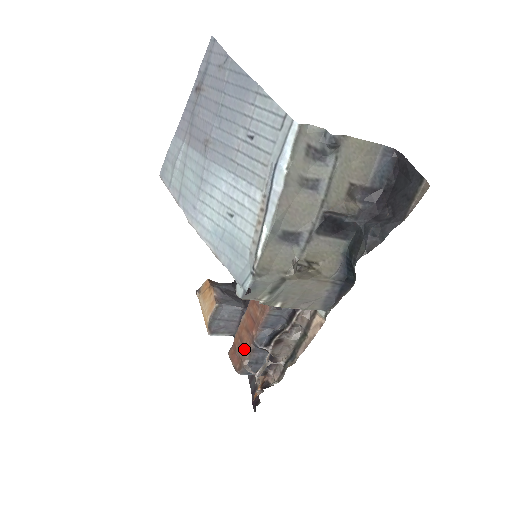
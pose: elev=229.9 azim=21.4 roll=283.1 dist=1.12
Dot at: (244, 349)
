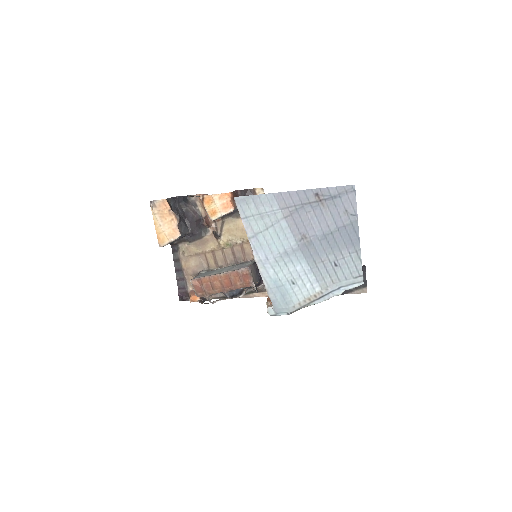
Dot at: (213, 291)
